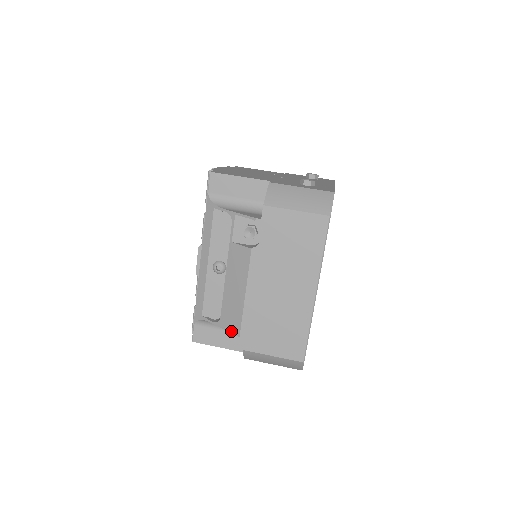
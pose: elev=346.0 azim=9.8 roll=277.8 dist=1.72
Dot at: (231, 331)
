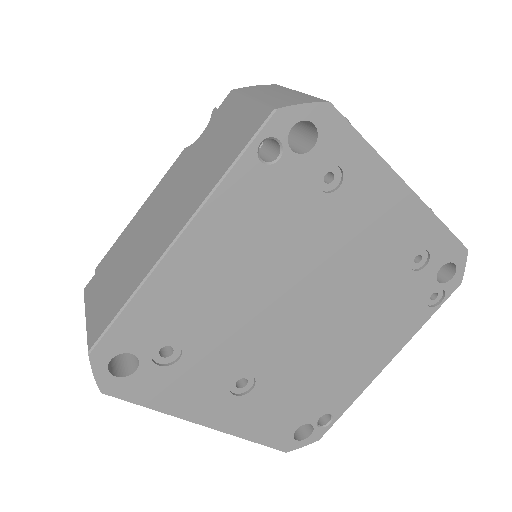
Dot at: occluded
